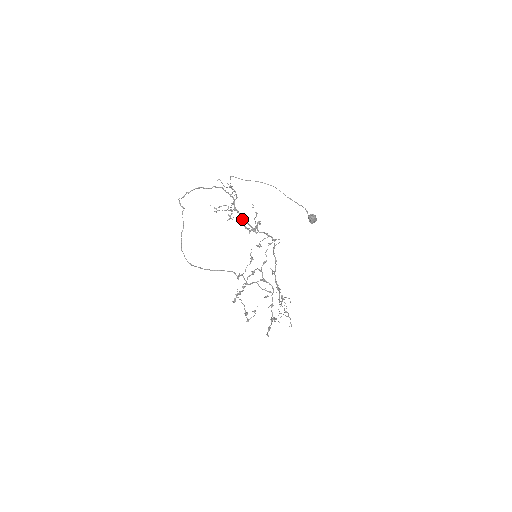
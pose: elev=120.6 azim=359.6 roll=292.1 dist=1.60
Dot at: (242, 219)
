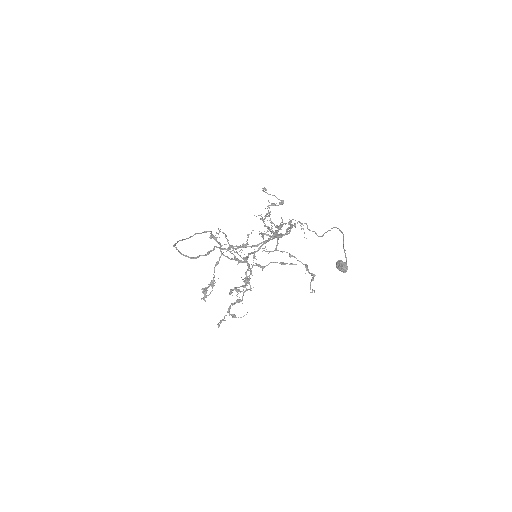
Dot at: occluded
